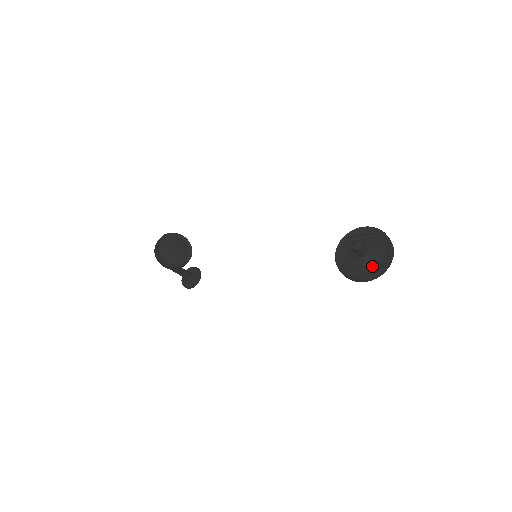
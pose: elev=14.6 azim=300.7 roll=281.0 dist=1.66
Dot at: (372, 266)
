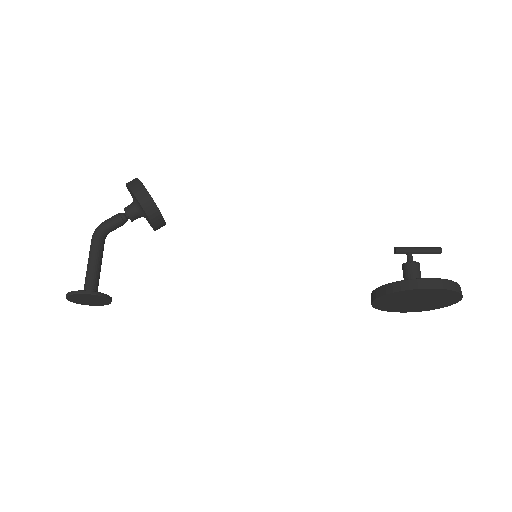
Dot at: occluded
